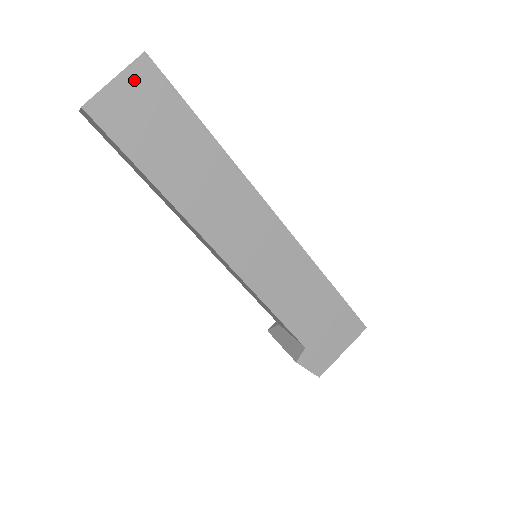
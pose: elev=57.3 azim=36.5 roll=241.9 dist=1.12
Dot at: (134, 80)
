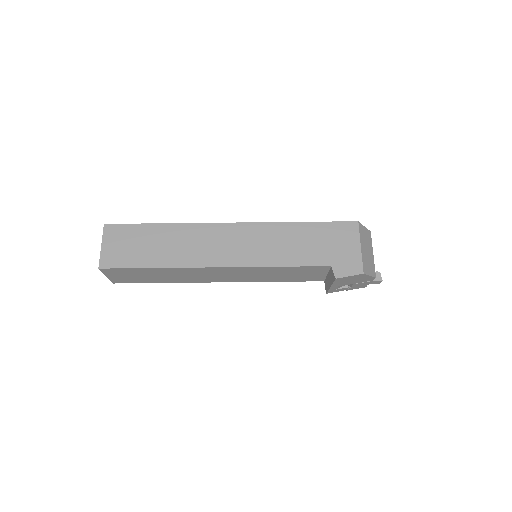
Dot at: (110, 238)
